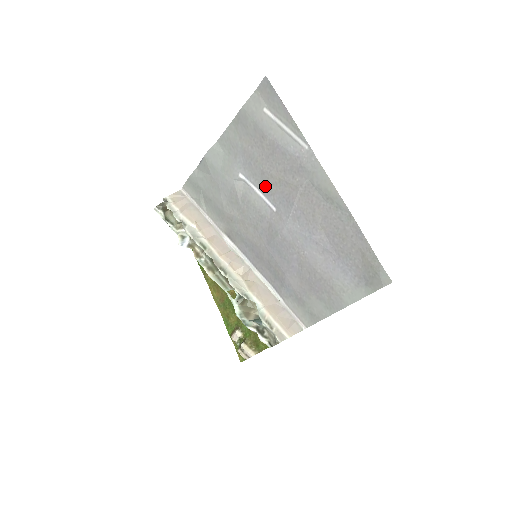
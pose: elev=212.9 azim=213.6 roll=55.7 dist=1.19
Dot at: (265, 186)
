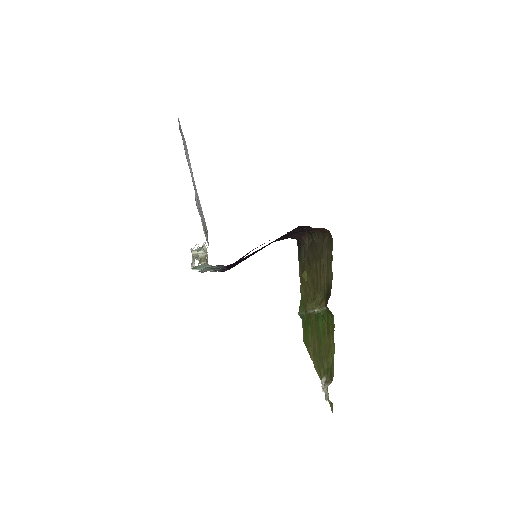
Dot at: occluded
